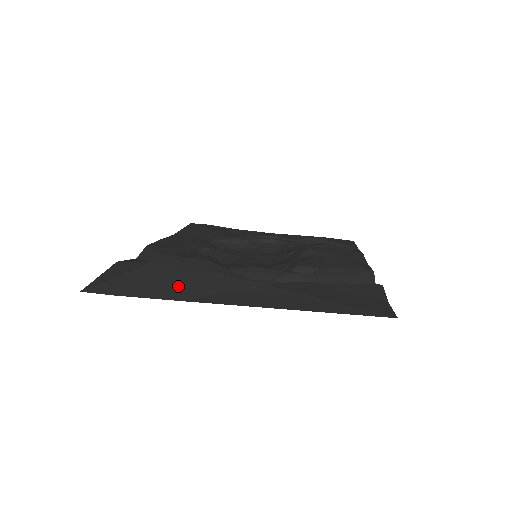
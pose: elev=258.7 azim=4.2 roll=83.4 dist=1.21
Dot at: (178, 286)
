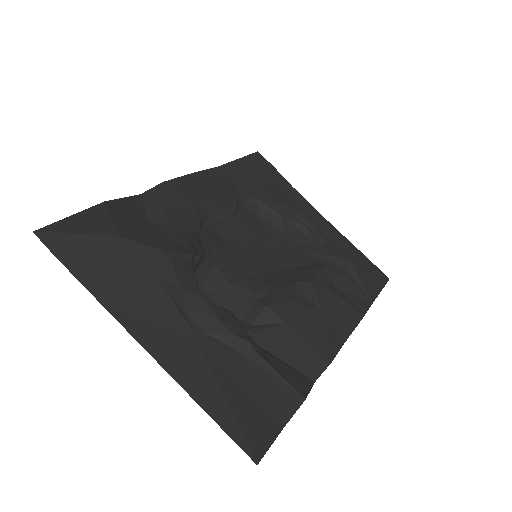
Dot at: (114, 283)
